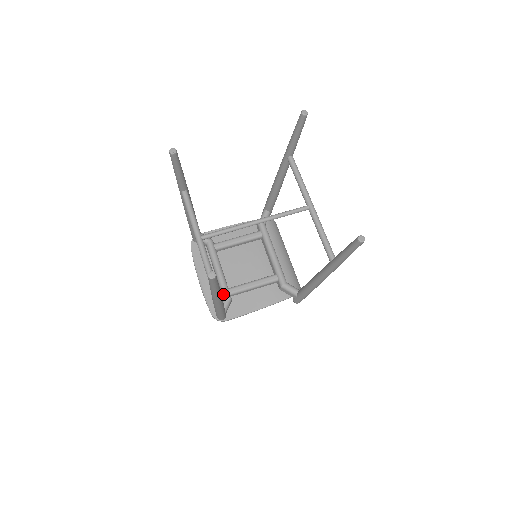
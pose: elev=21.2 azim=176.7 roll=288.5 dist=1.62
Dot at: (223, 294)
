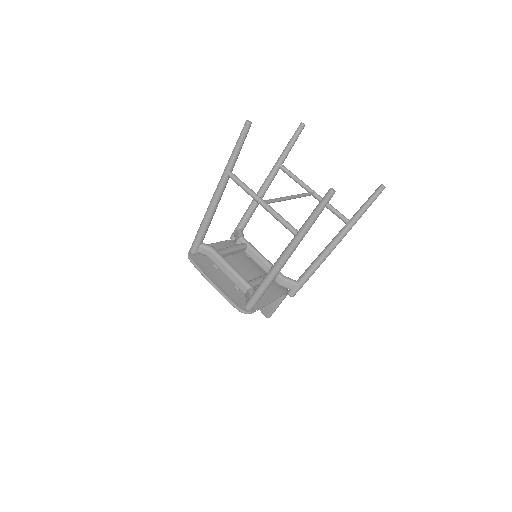
Dot at: (247, 285)
